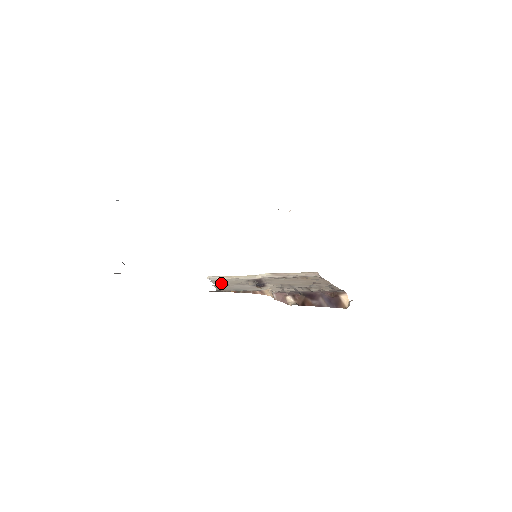
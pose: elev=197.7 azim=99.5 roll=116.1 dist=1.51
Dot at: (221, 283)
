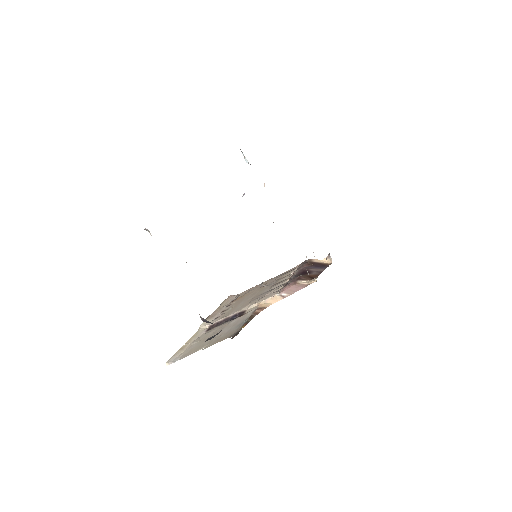
Dot at: (201, 346)
